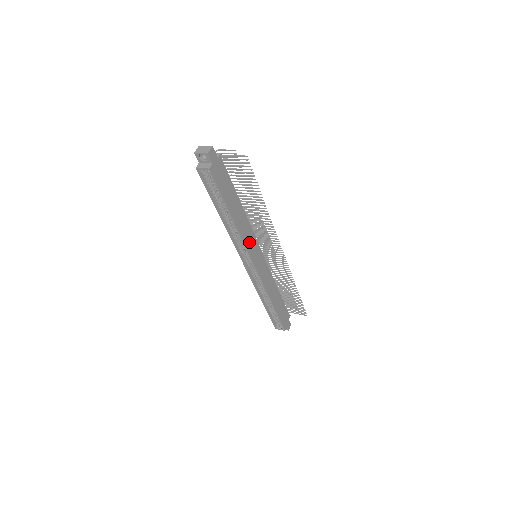
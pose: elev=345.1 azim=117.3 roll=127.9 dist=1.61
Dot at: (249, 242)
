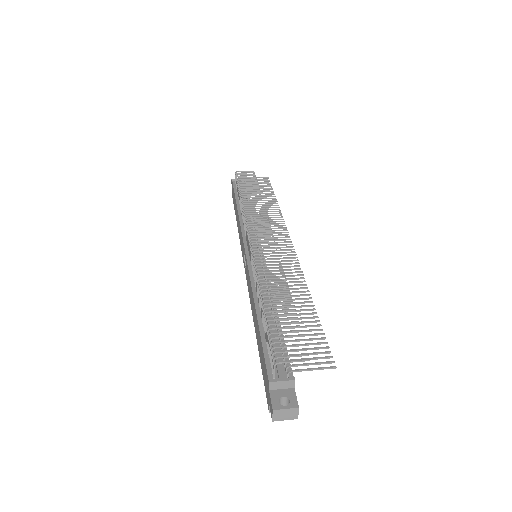
Dot at: occluded
